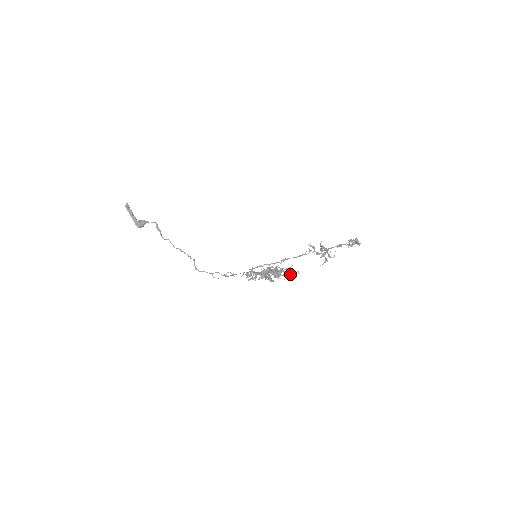
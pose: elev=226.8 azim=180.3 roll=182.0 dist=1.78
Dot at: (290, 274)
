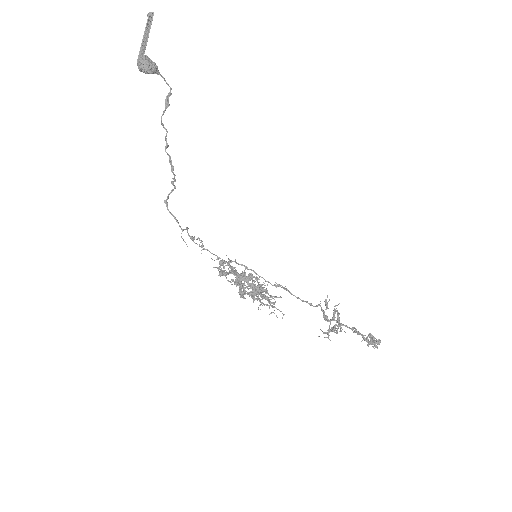
Dot at: (276, 315)
